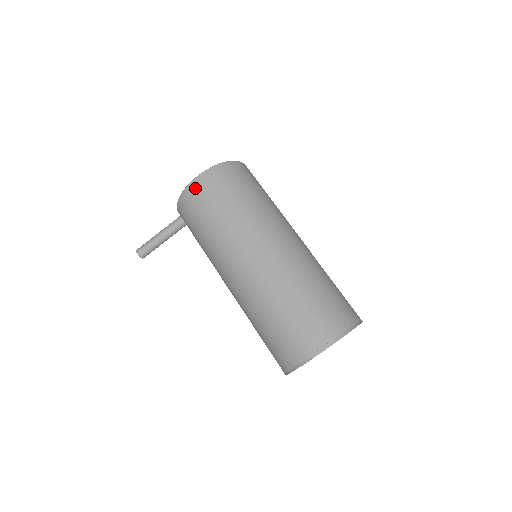
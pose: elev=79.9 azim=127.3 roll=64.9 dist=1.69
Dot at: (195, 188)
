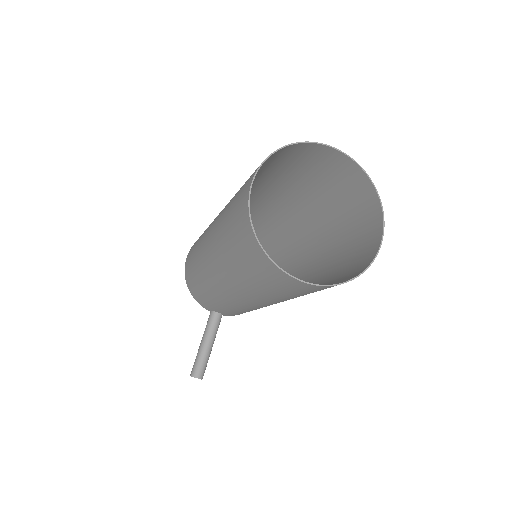
Dot at: (186, 263)
